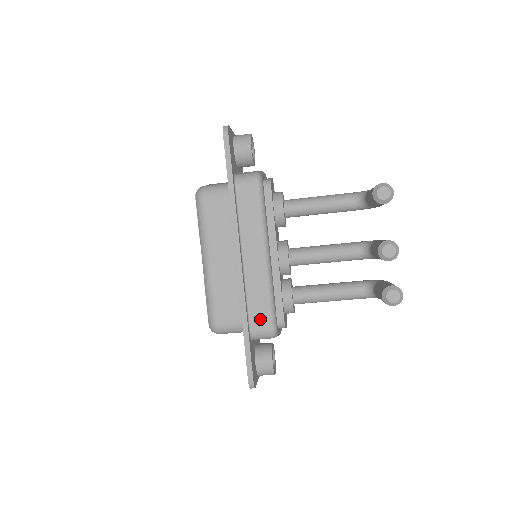
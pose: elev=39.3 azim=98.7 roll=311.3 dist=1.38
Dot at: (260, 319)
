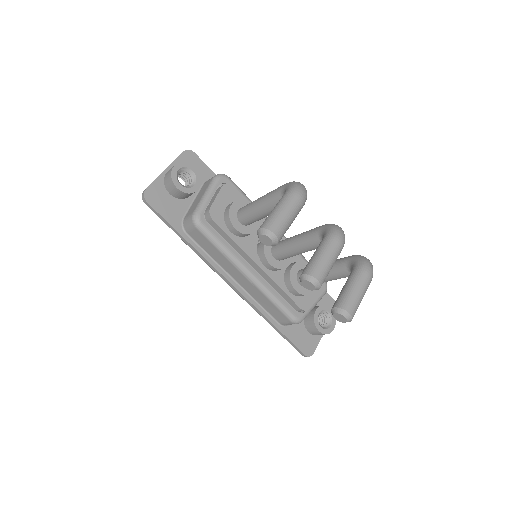
Dot at: (279, 316)
